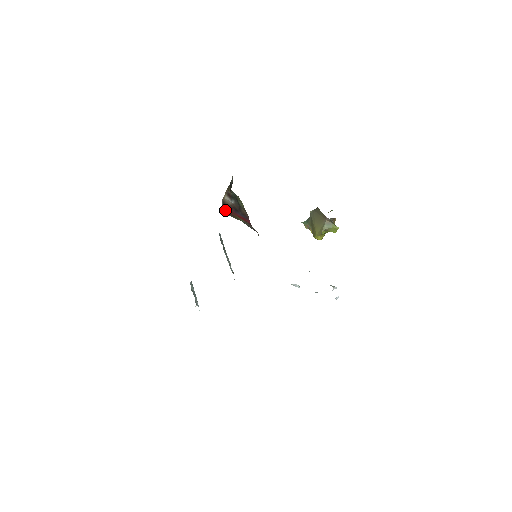
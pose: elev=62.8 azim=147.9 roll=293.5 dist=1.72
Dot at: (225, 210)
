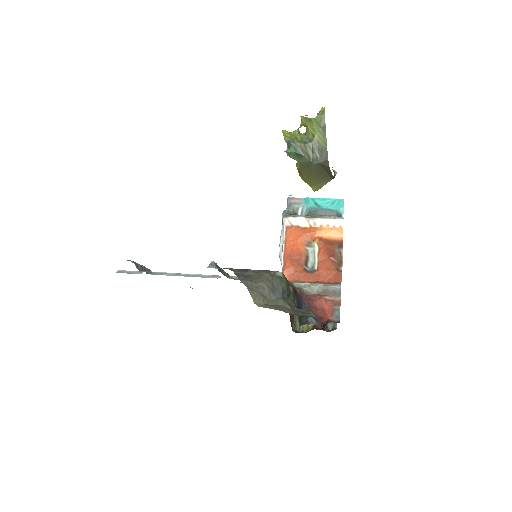
Dot at: (292, 328)
